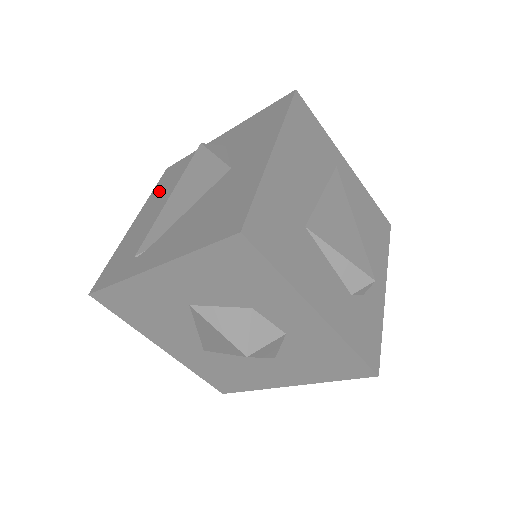
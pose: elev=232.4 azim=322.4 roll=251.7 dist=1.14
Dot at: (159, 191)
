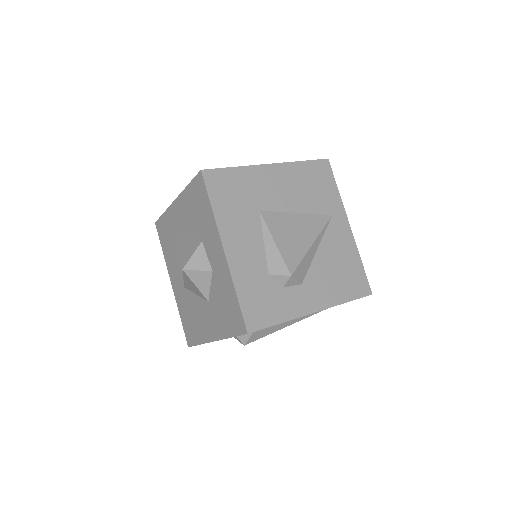
Dot at: occluded
